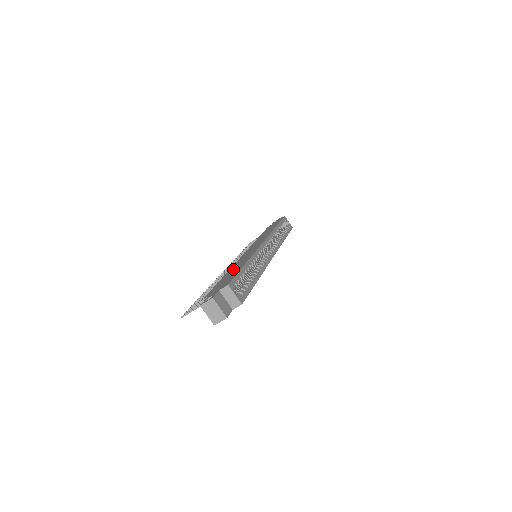
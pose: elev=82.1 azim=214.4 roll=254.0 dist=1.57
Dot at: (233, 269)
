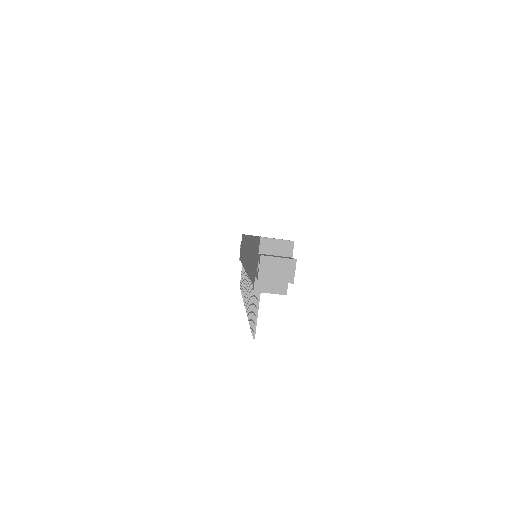
Dot at: (249, 261)
